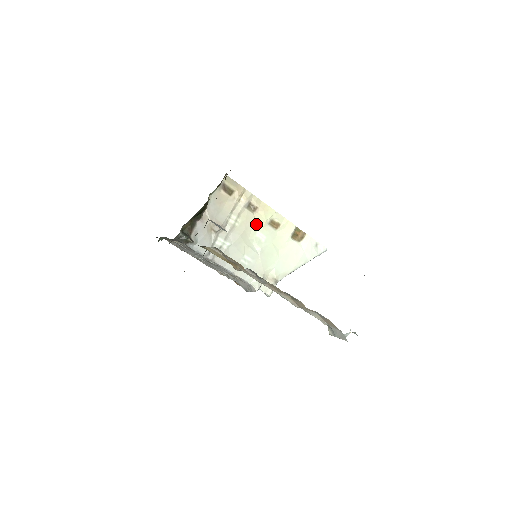
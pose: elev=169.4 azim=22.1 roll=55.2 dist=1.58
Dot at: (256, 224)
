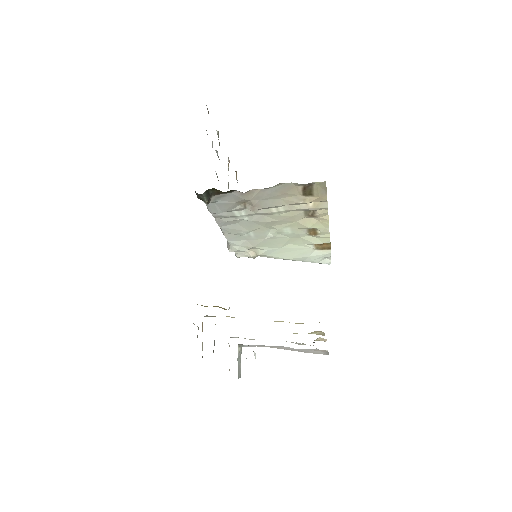
Dot at: (296, 223)
